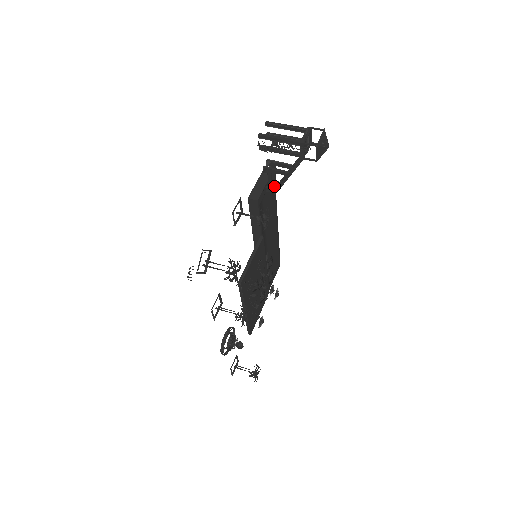
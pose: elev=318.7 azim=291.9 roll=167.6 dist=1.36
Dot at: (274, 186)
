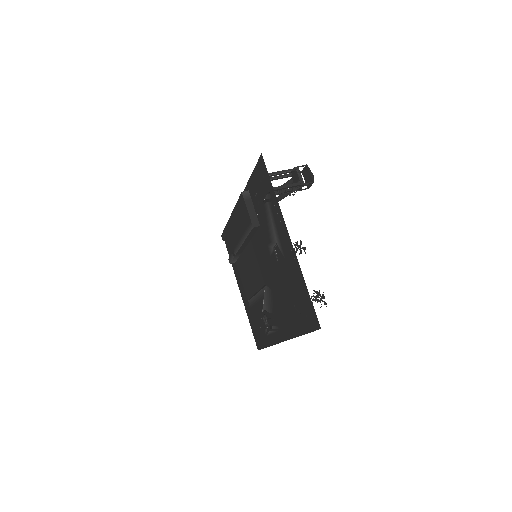
Dot at: occluded
